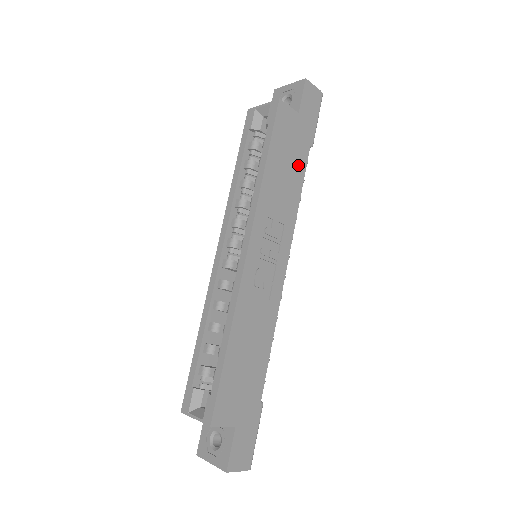
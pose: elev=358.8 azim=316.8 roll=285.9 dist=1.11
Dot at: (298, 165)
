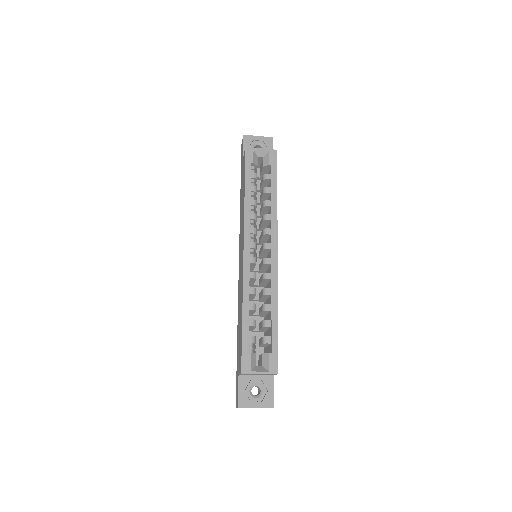
Dot at: occluded
